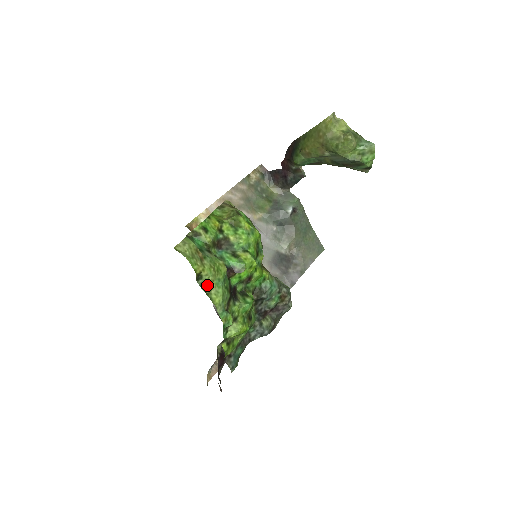
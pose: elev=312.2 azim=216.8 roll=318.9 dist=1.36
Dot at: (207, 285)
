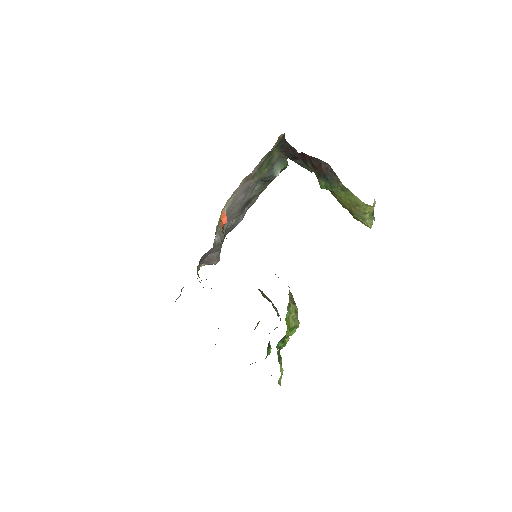
Dot at: occluded
